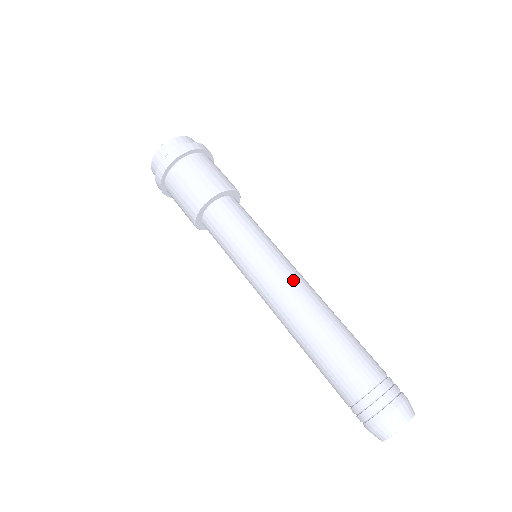
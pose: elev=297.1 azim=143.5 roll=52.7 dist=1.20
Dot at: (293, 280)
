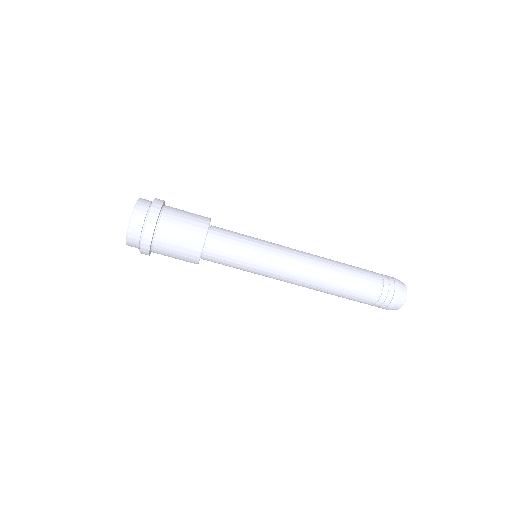
Dot at: (295, 273)
